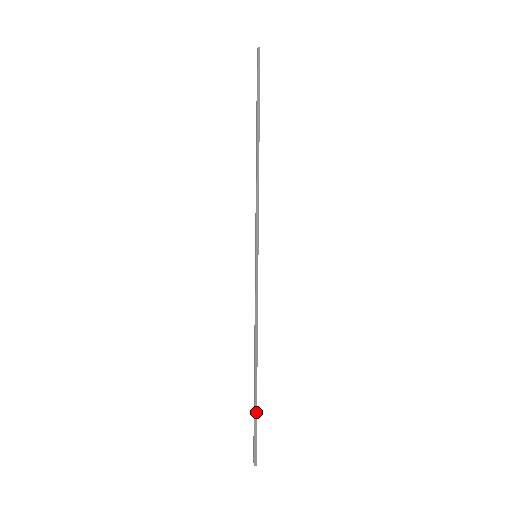
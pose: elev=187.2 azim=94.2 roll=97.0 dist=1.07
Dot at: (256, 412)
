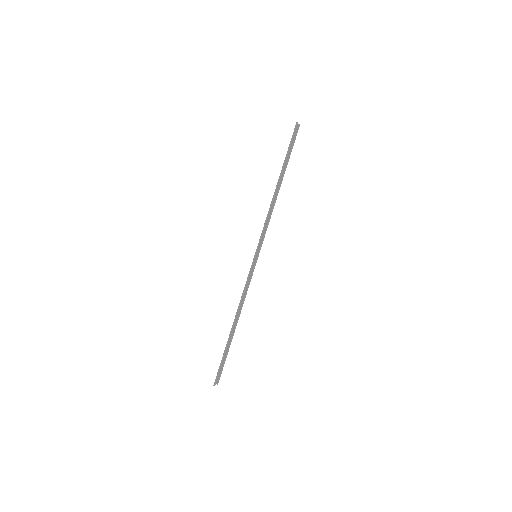
Dot at: (225, 353)
